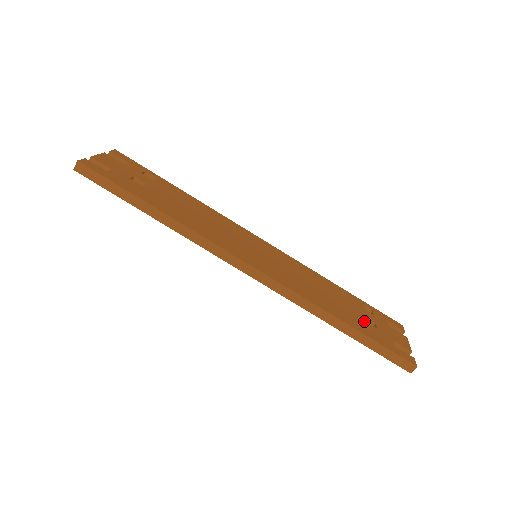
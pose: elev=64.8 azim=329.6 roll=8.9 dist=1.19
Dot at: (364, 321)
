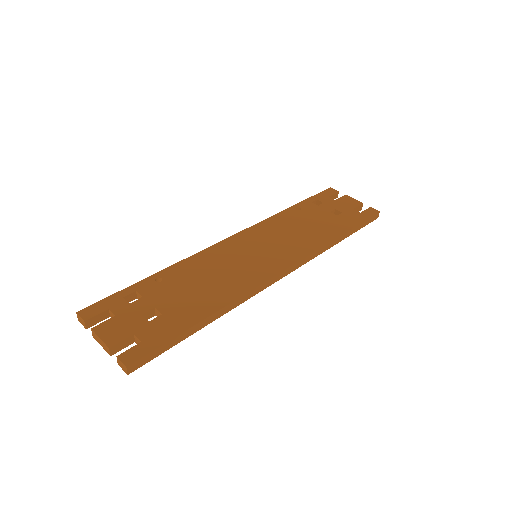
Dot at: (335, 217)
